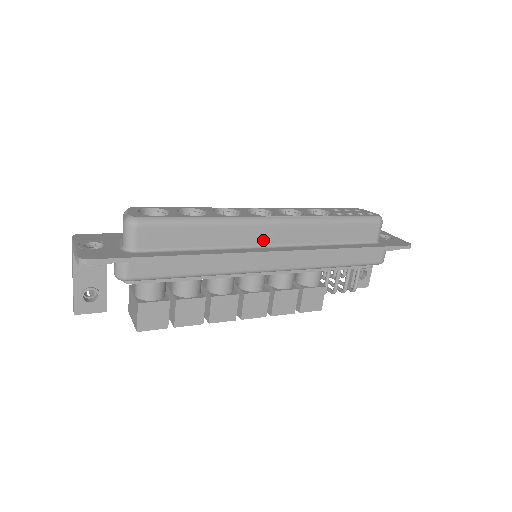
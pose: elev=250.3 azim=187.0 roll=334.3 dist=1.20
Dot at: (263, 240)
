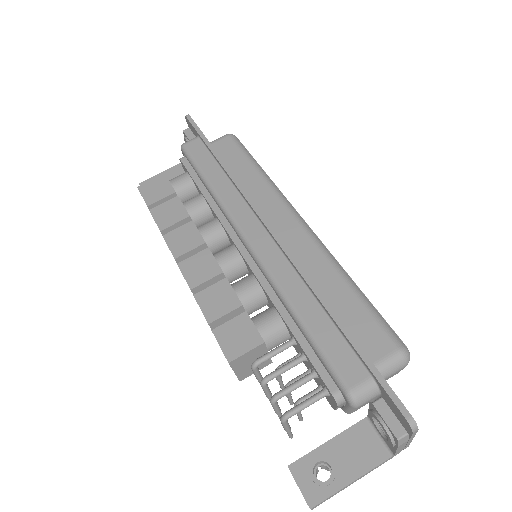
Dot at: (274, 221)
